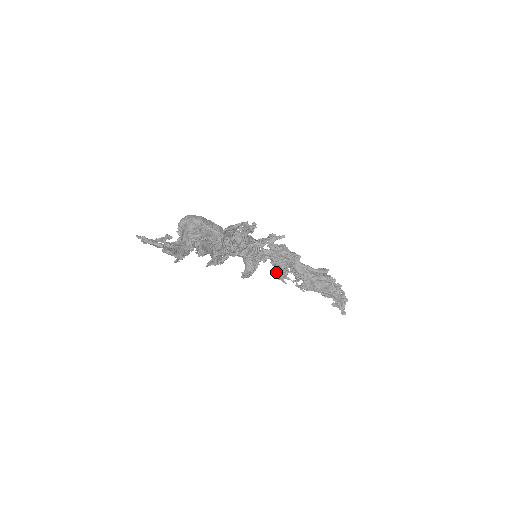
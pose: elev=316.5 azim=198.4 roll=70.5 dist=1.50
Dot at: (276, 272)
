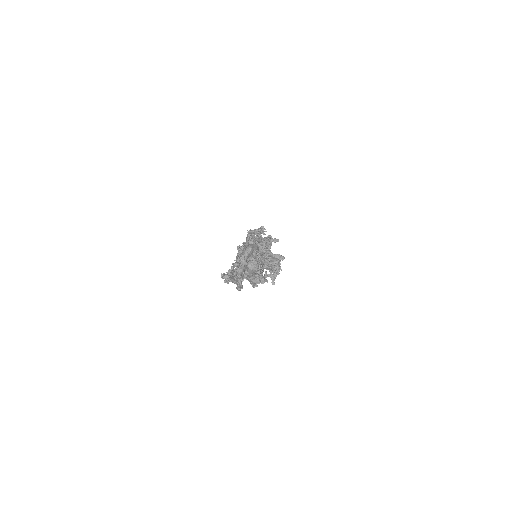
Dot at: occluded
